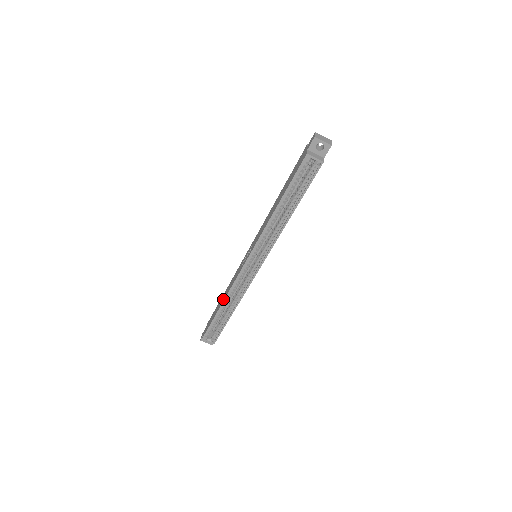
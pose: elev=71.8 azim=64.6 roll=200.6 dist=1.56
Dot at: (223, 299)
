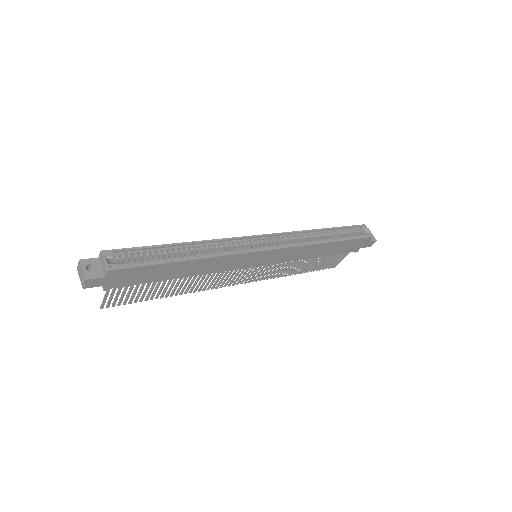
Dot at: (191, 245)
